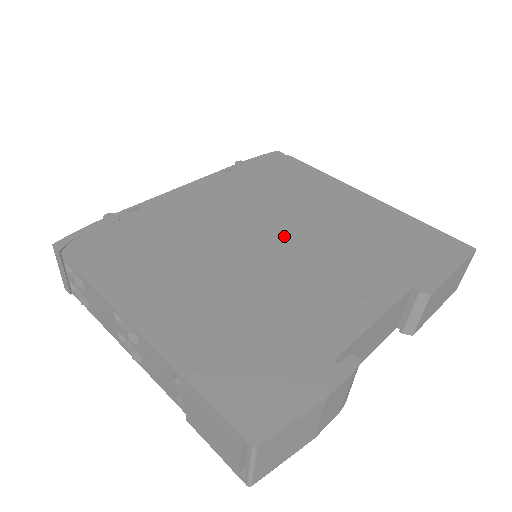
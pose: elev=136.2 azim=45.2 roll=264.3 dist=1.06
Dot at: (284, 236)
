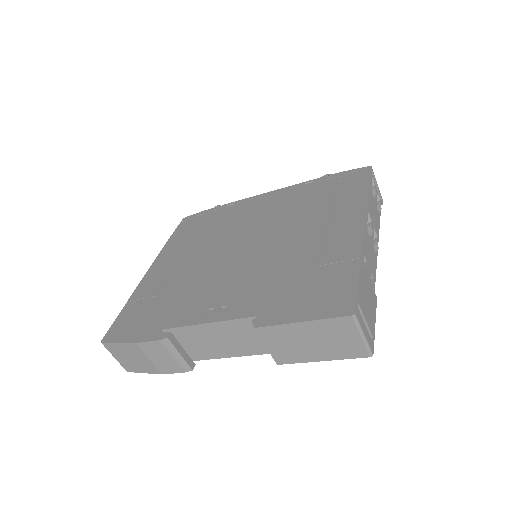
Dot at: (257, 246)
